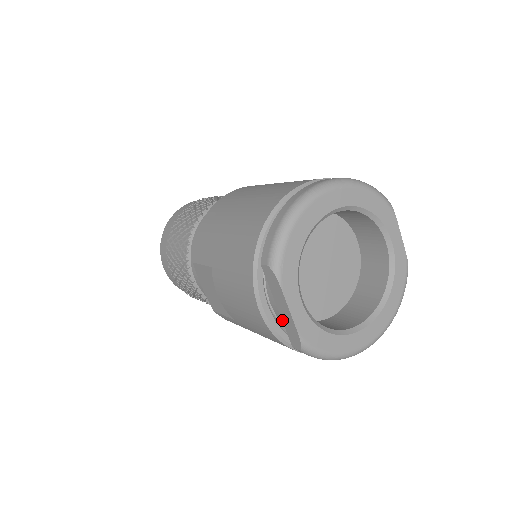
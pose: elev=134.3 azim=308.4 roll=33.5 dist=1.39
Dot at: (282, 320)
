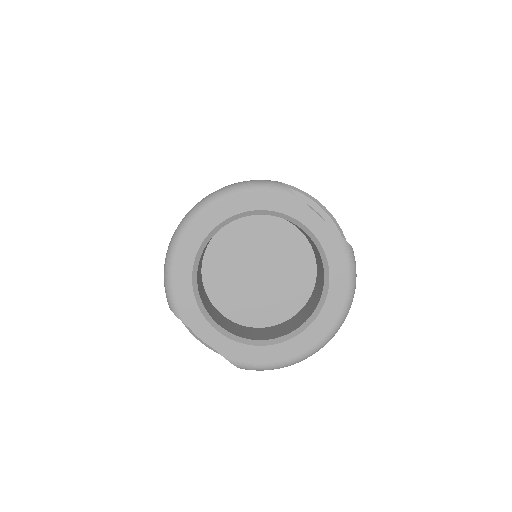
Dot at: occluded
